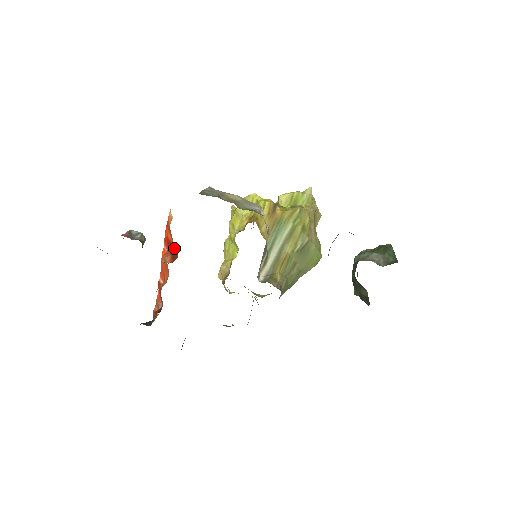
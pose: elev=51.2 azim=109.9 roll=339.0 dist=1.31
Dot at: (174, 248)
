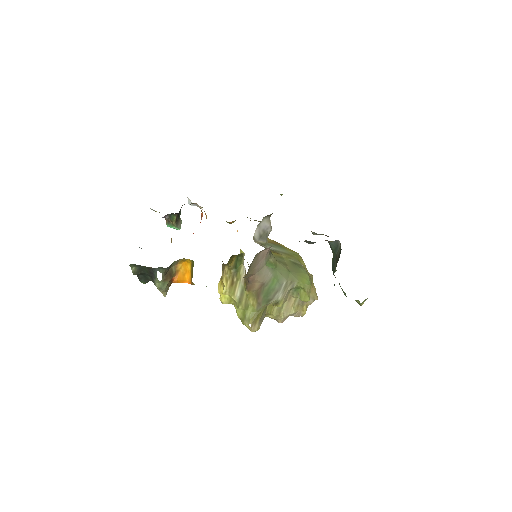
Dot at: occluded
